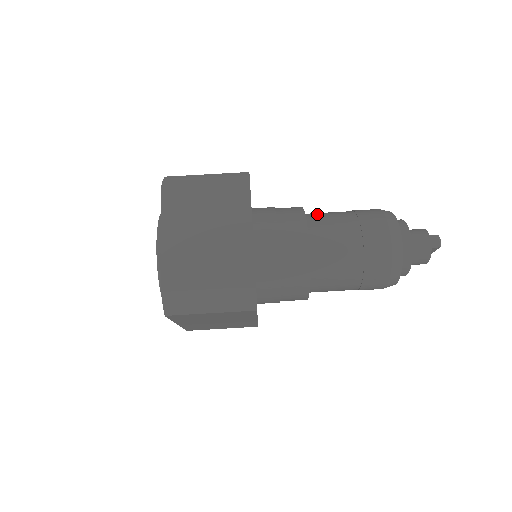
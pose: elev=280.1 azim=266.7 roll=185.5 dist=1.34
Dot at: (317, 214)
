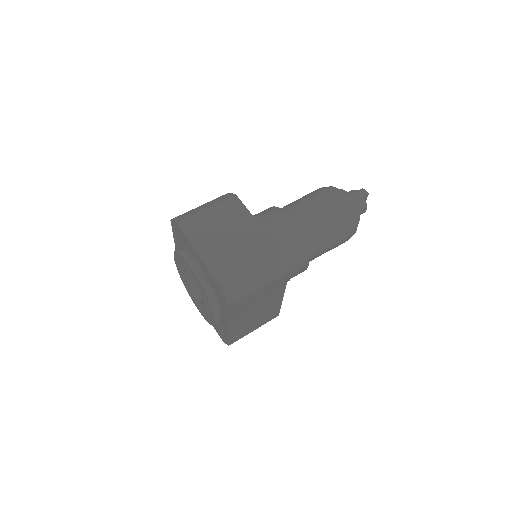
Dot at: (283, 207)
